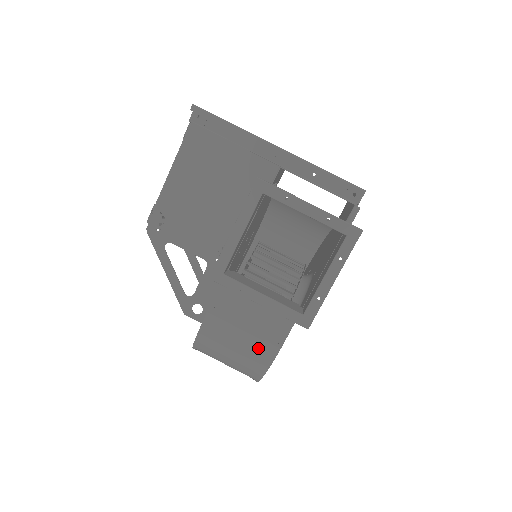
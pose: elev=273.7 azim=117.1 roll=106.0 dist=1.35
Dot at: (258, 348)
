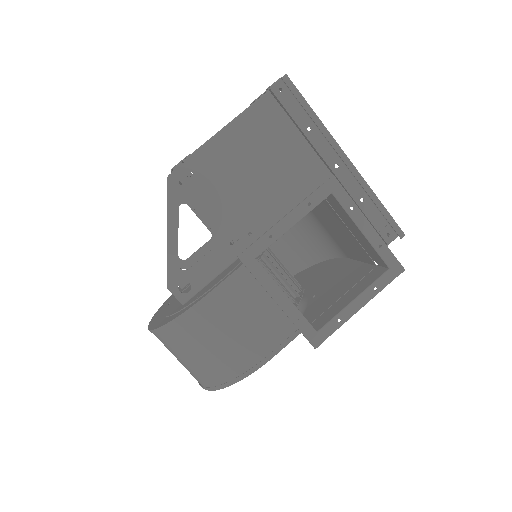
Dot at: (244, 352)
